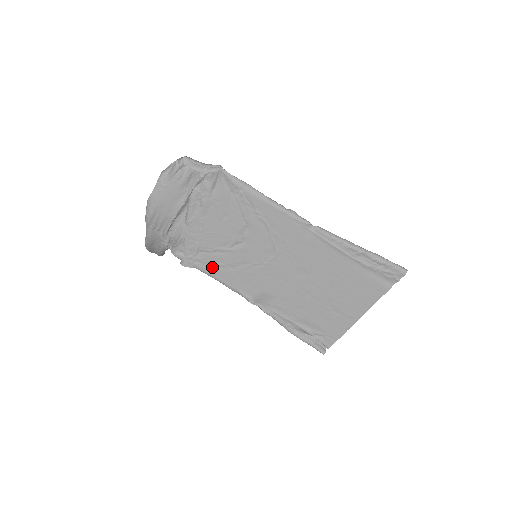
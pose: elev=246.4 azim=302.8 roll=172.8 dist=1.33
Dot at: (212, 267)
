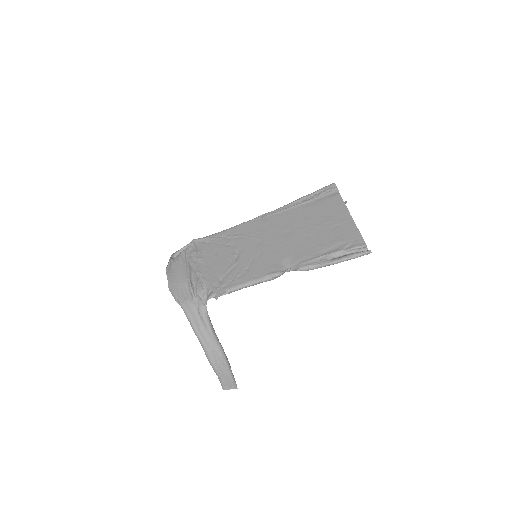
Dot at: (236, 280)
